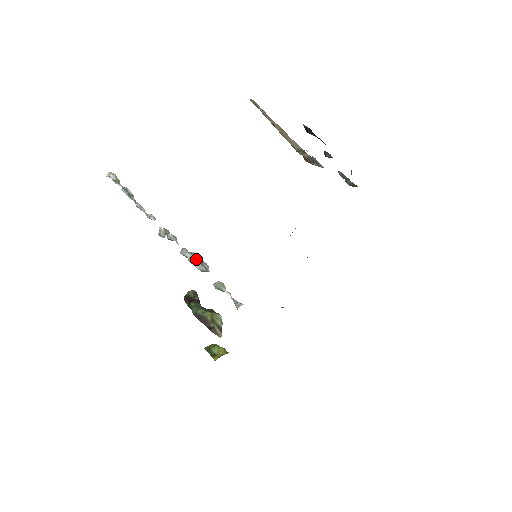
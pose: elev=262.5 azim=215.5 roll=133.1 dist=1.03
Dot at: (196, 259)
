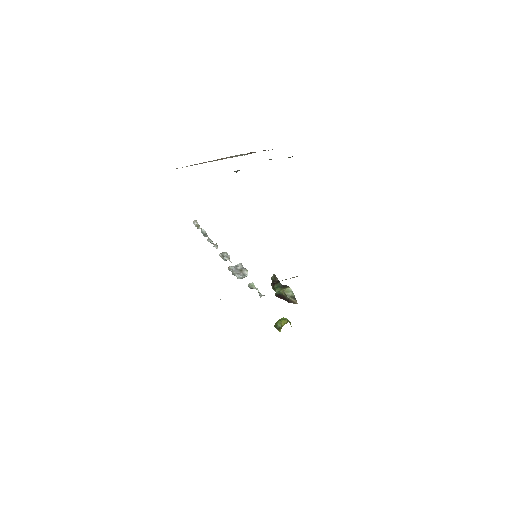
Dot at: (235, 273)
